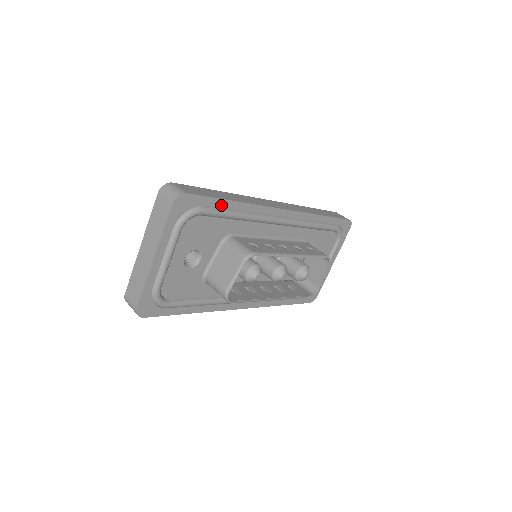
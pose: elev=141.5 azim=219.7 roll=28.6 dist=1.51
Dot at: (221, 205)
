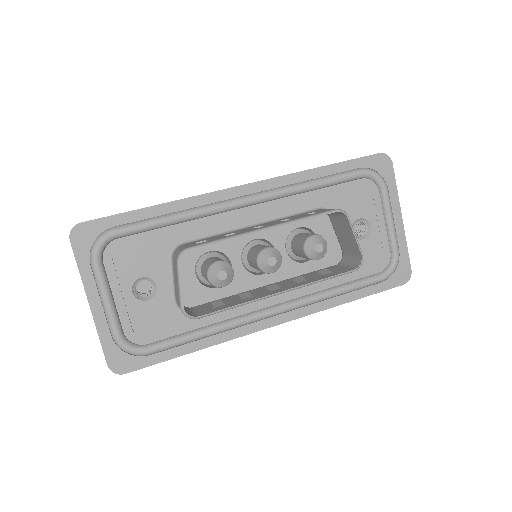
Dot at: (138, 217)
